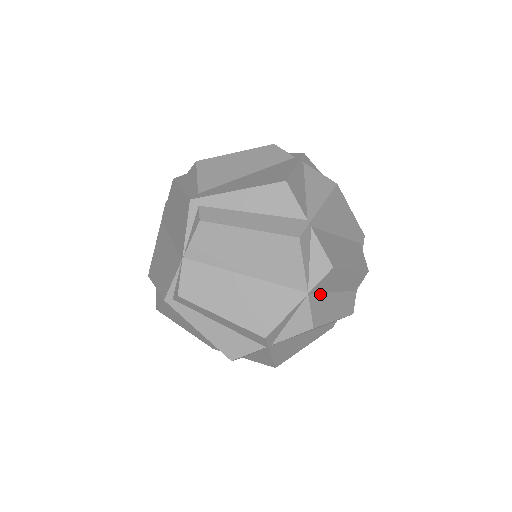
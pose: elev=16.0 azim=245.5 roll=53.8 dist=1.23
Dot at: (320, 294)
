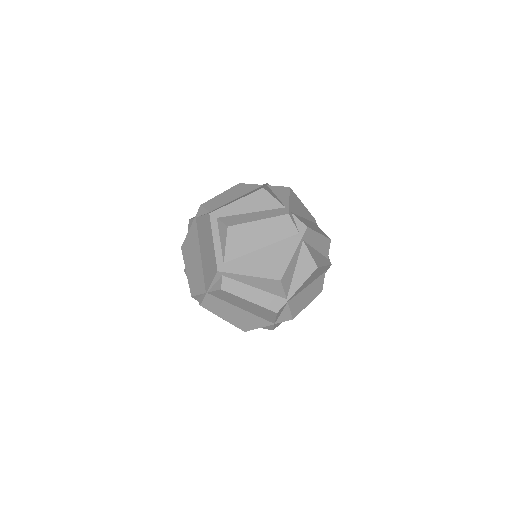
Dot at: occluded
